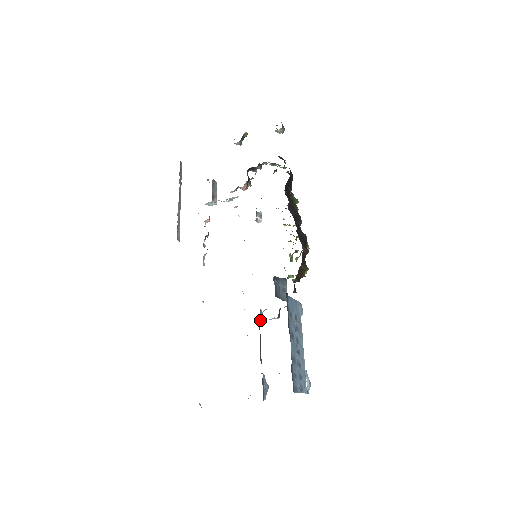
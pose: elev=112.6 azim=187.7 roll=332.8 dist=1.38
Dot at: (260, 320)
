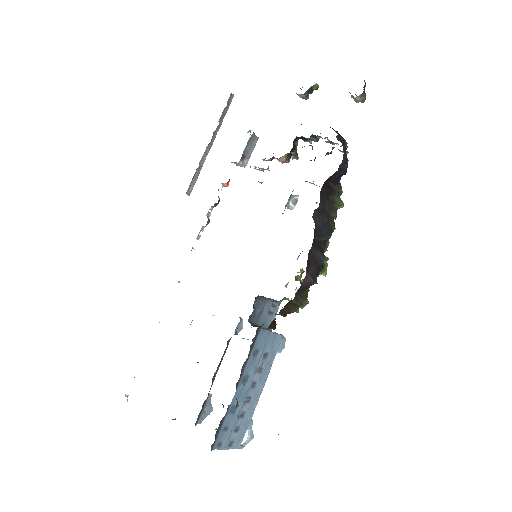
Dot at: occluded
